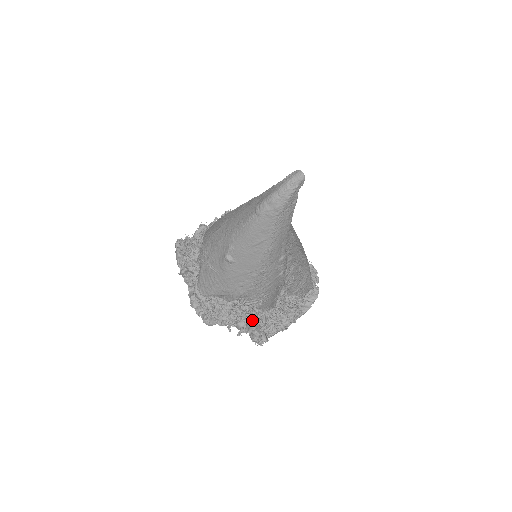
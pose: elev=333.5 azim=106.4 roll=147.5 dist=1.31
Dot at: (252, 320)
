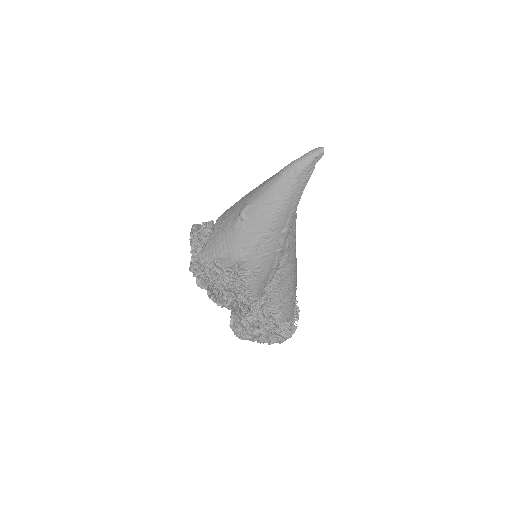
Dot at: (238, 298)
